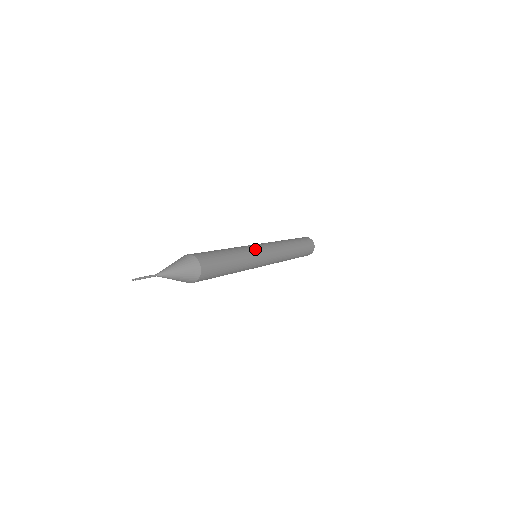
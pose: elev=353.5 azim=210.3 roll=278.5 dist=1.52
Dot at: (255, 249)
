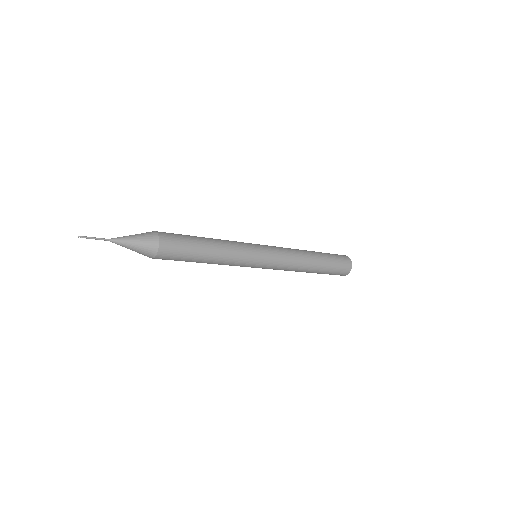
Dot at: (249, 248)
